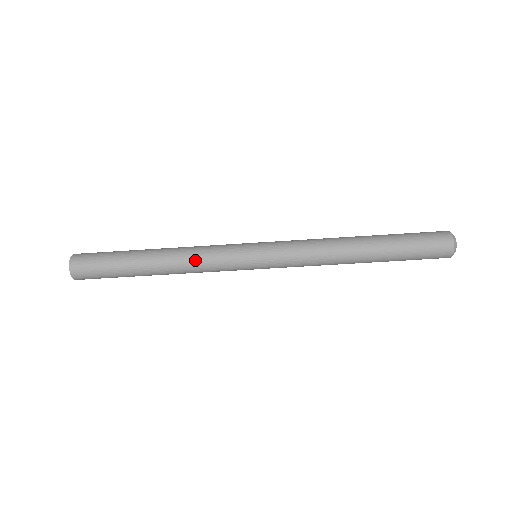
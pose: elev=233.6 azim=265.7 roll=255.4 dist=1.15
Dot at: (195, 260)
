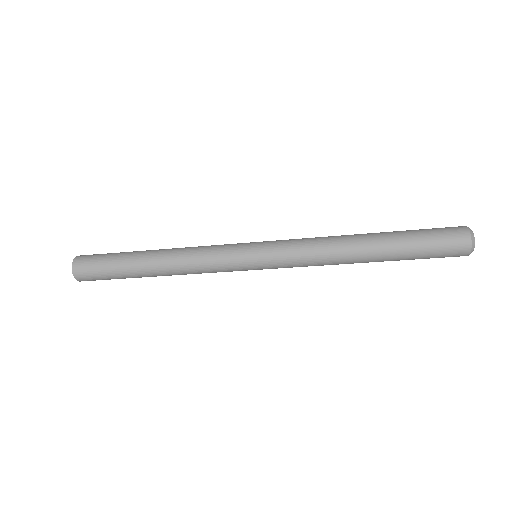
Dot at: (192, 261)
